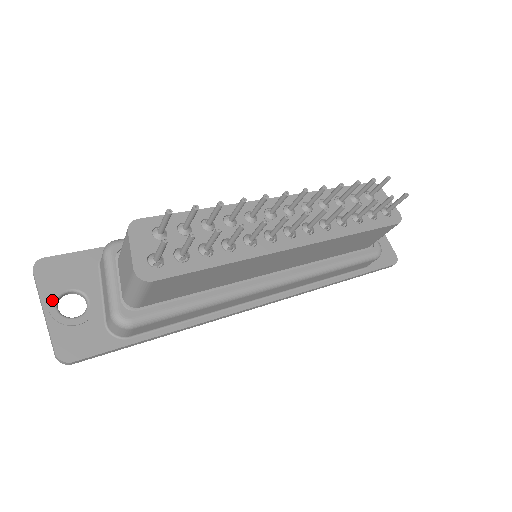
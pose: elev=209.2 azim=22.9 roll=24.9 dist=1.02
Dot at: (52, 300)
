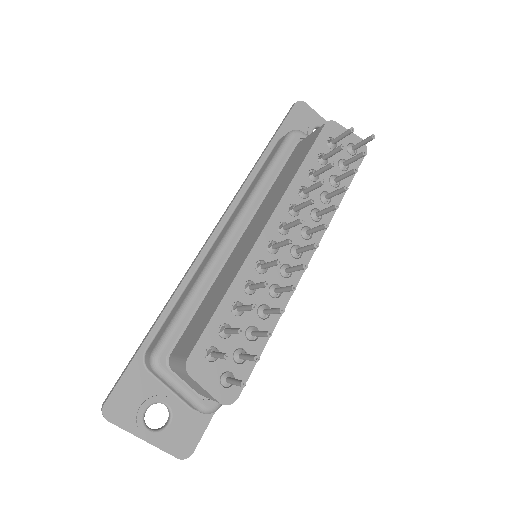
Dot at: (142, 428)
